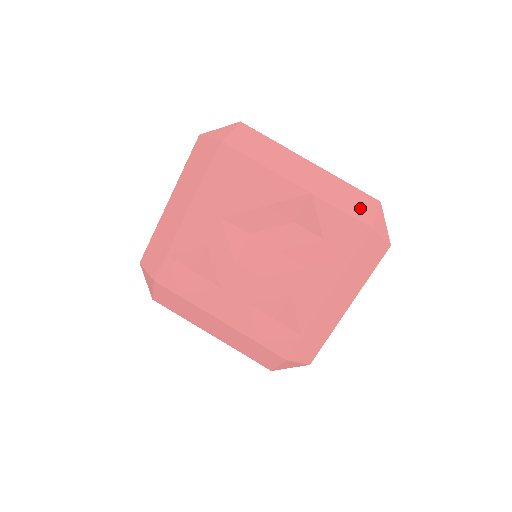
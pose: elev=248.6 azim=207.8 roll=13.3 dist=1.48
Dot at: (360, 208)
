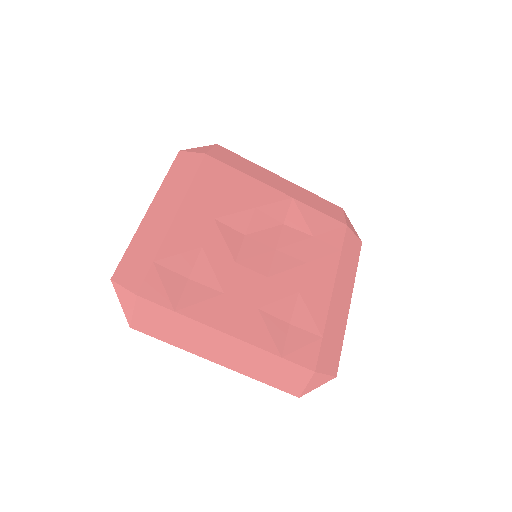
Dot at: (332, 211)
